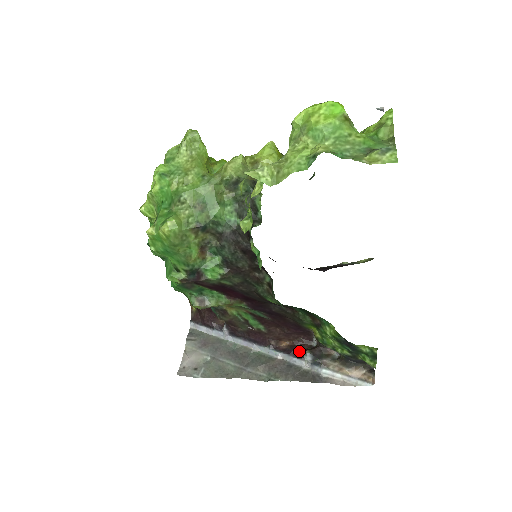
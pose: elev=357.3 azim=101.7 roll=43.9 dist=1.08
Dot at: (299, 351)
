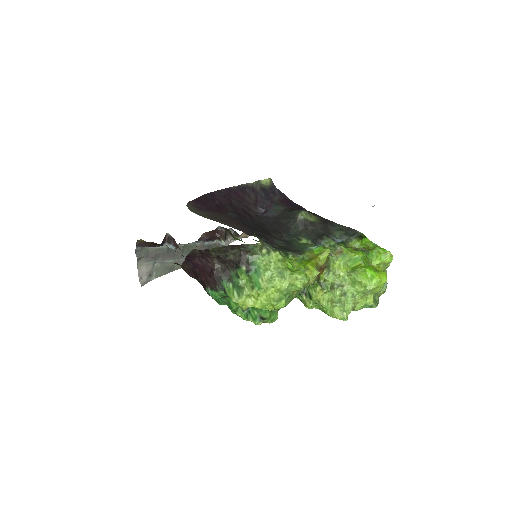
Dot at: (213, 237)
